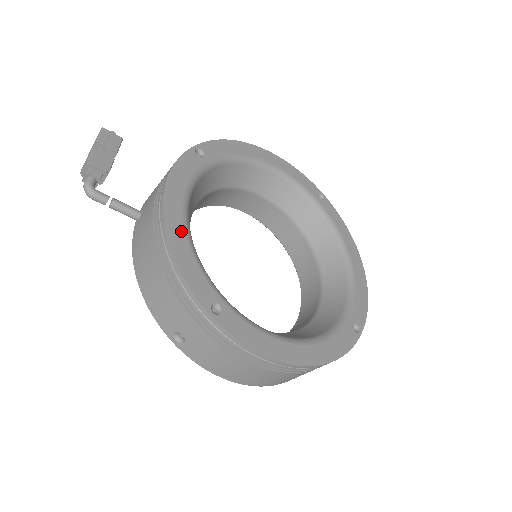
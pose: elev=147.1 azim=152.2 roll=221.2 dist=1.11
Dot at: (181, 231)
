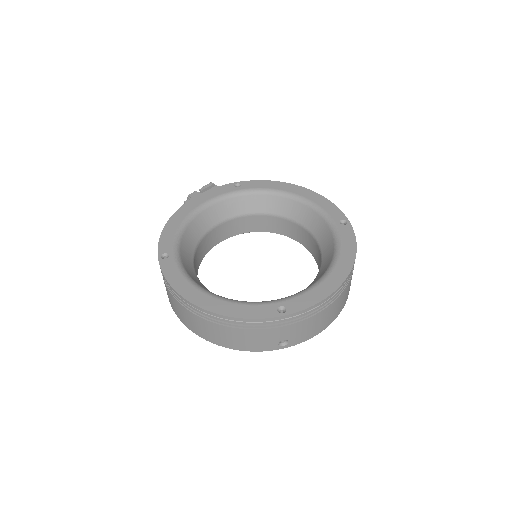
Dot at: (181, 218)
